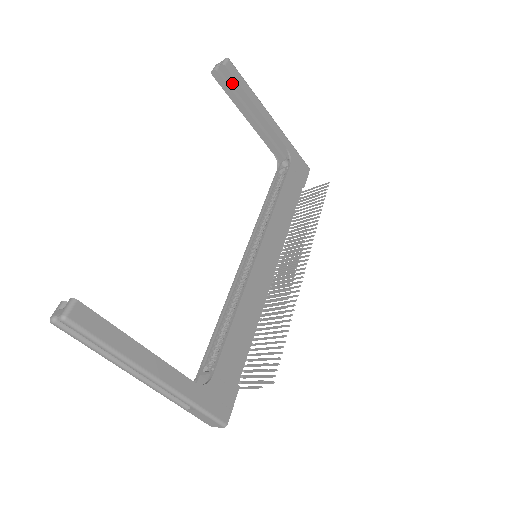
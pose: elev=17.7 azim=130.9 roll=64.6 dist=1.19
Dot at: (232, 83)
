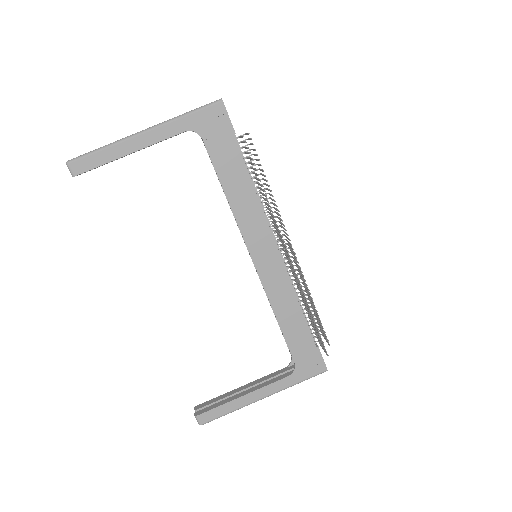
Dot at: (94, 168)
